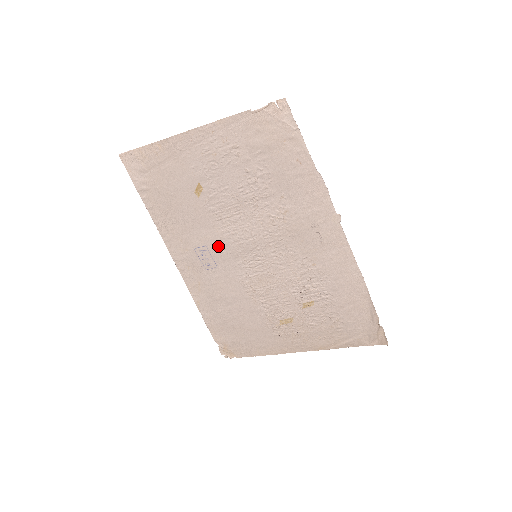
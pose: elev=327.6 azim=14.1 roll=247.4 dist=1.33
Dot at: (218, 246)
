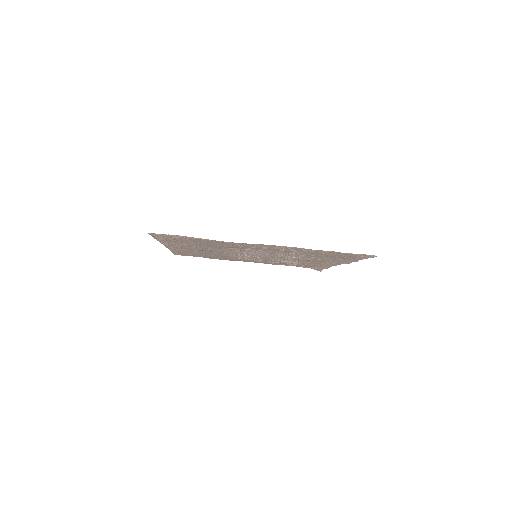
Dot at: (223, 252)
